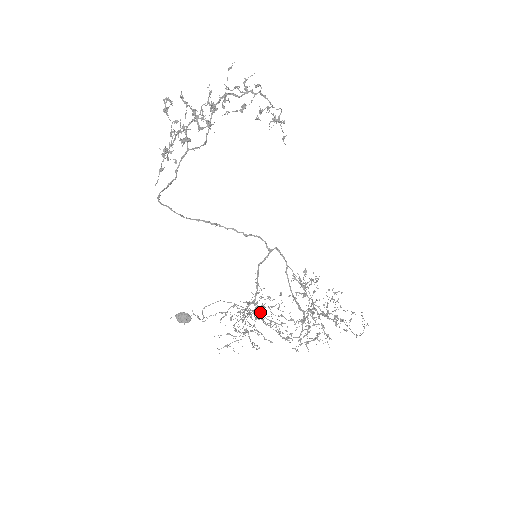
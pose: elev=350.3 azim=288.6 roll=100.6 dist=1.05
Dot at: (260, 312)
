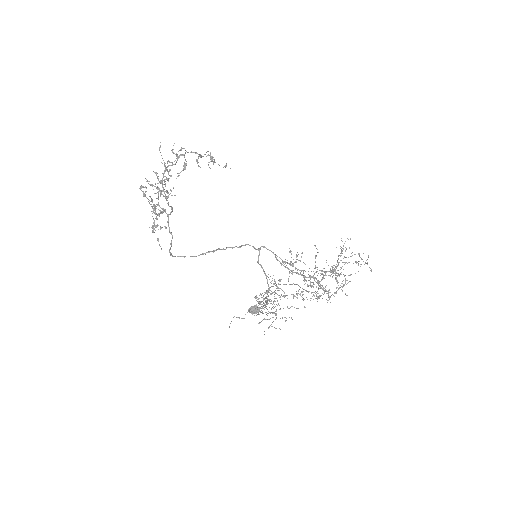
Dot at: (283, 291)
